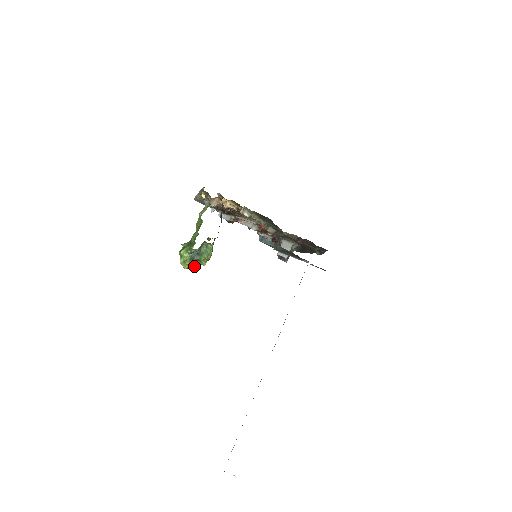
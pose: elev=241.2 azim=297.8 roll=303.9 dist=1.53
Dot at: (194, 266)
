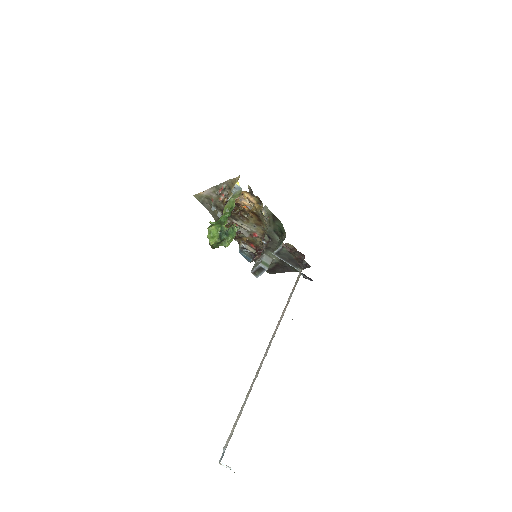
Dot at: (218, 245)
